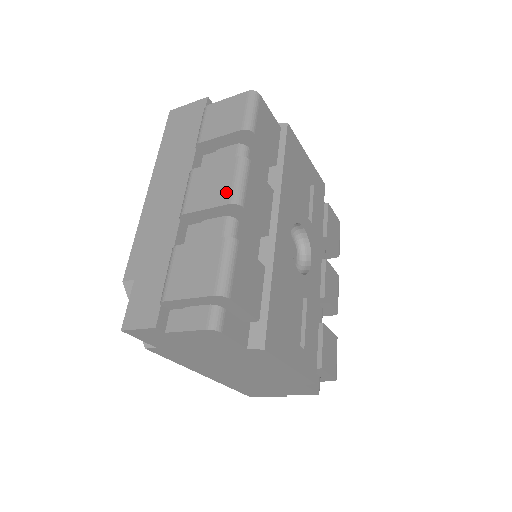
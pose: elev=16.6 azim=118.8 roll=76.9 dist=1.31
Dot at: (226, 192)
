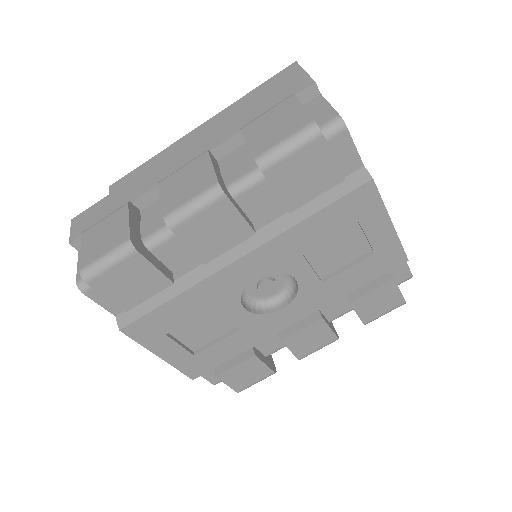
Dot at: (176, 204)
